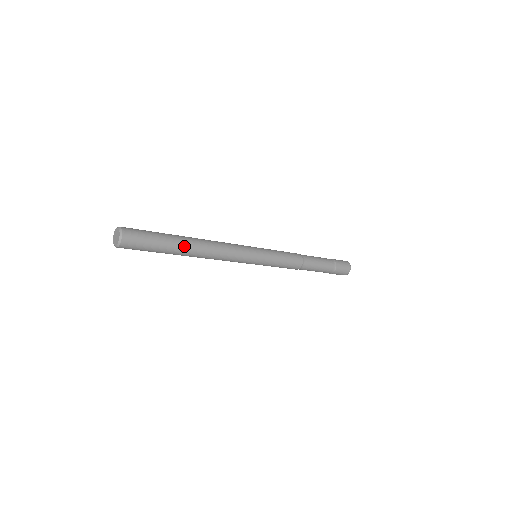
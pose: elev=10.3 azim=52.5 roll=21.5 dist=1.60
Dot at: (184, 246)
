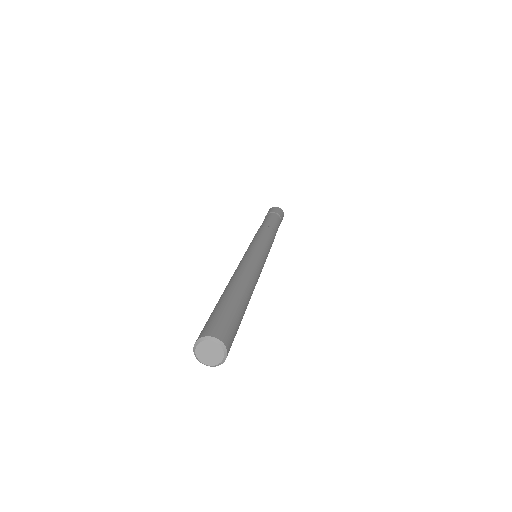
Dot at: occluded
